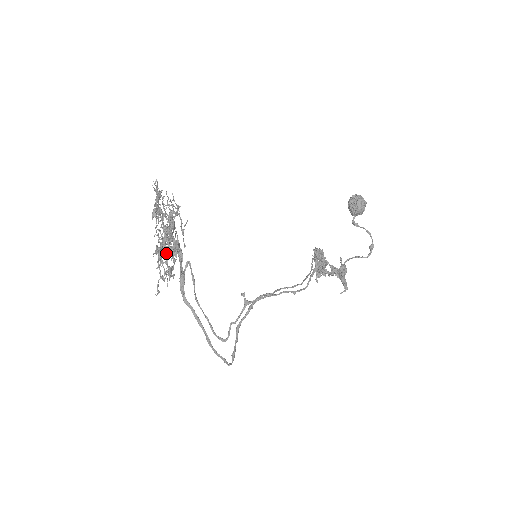
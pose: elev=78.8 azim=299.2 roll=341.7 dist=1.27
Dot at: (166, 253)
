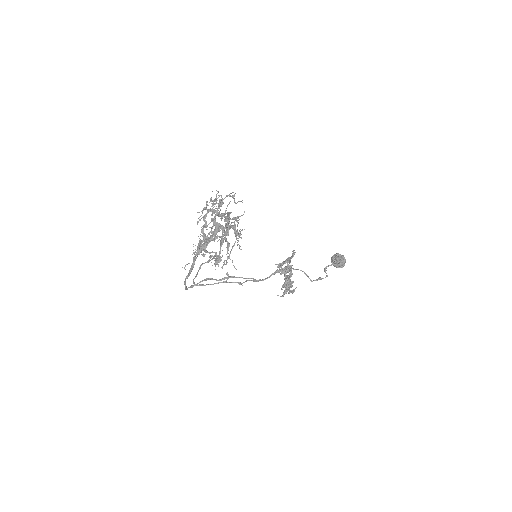
Dot at: (209, 241)
